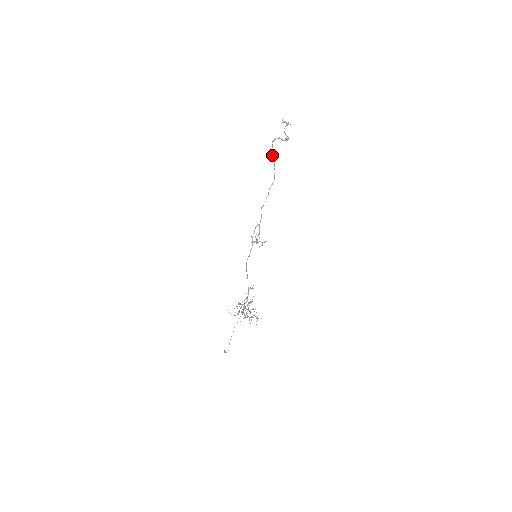
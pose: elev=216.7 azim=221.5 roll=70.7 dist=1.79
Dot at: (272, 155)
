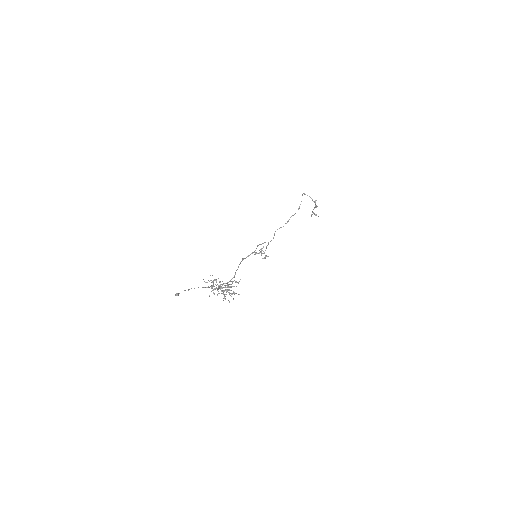
Dot at: (302, 195)
